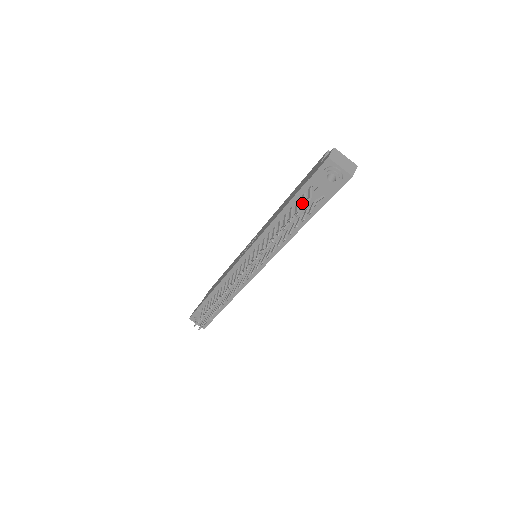
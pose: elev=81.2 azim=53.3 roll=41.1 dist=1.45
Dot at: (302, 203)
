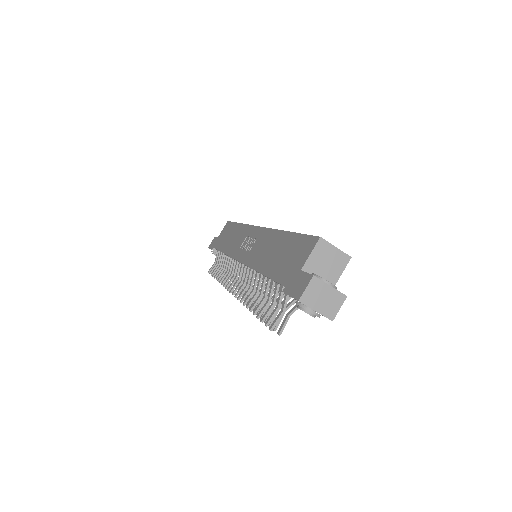
Dot at: (277, 303)
